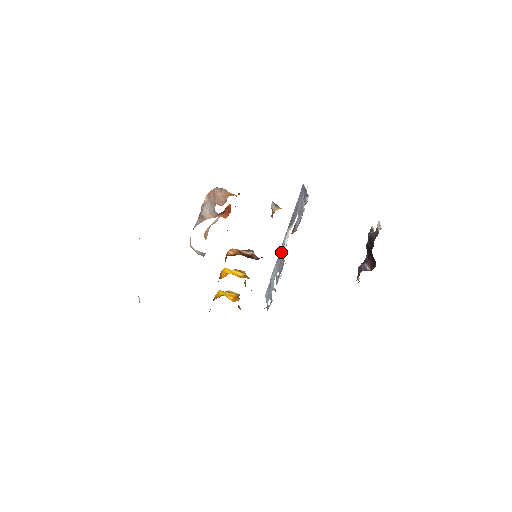
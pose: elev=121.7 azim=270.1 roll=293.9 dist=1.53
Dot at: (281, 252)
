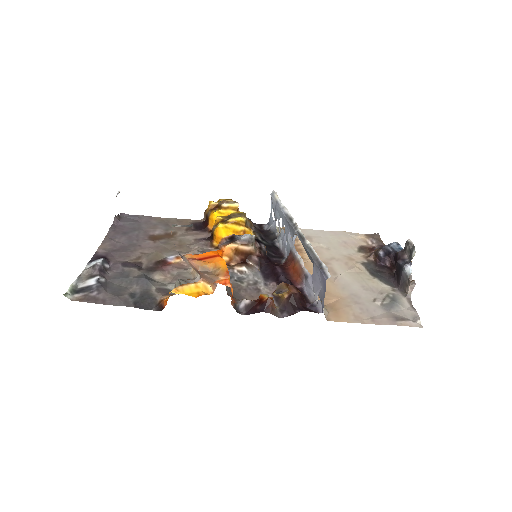
Dot at: (291, 230)
